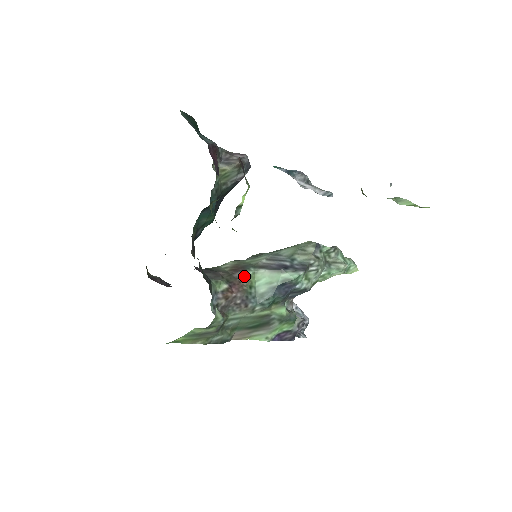
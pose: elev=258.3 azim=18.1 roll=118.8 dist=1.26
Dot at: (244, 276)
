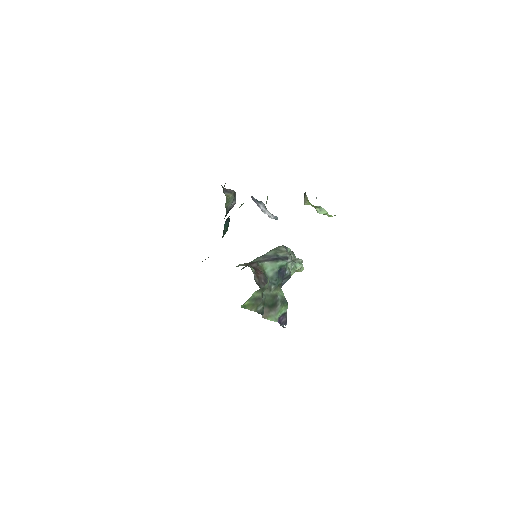
Dot at: (258, 266)
